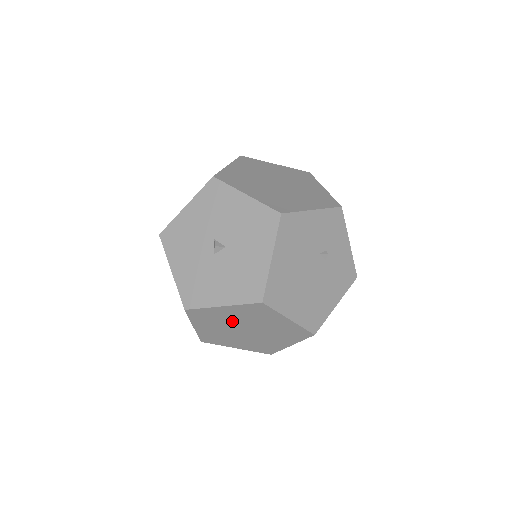
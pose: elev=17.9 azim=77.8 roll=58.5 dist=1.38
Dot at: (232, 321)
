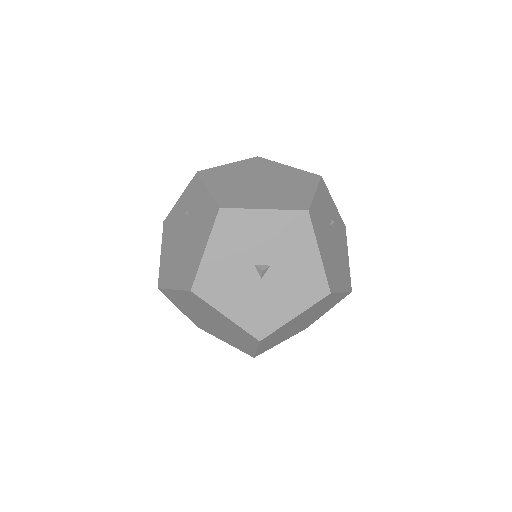
Dot at: (294, 324)
